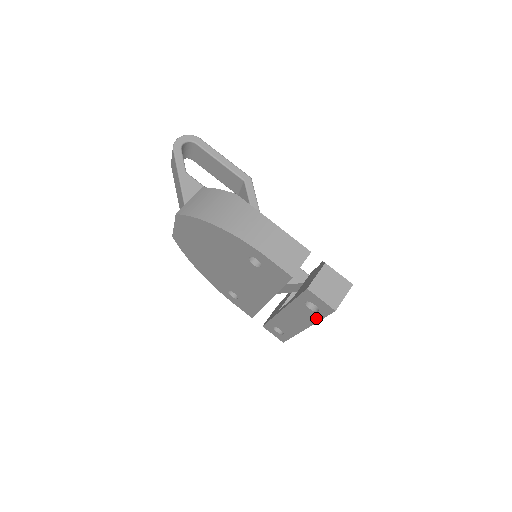
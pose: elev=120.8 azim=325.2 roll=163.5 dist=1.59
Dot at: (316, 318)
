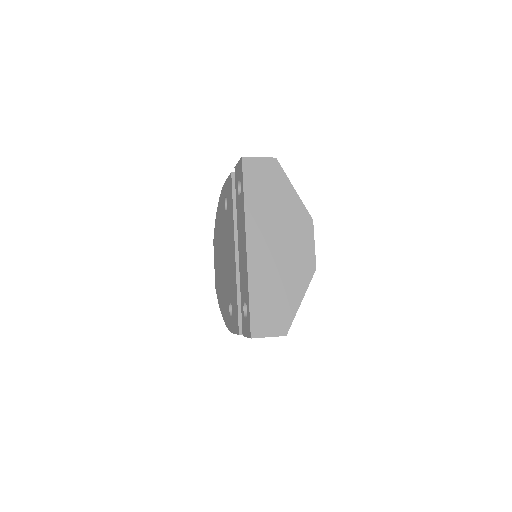
Dot at: (243, 201)
